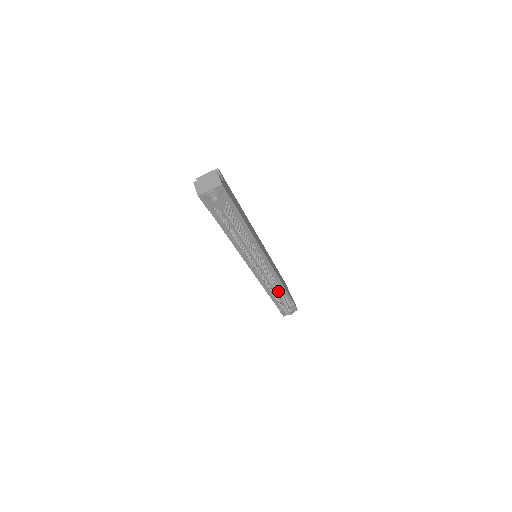
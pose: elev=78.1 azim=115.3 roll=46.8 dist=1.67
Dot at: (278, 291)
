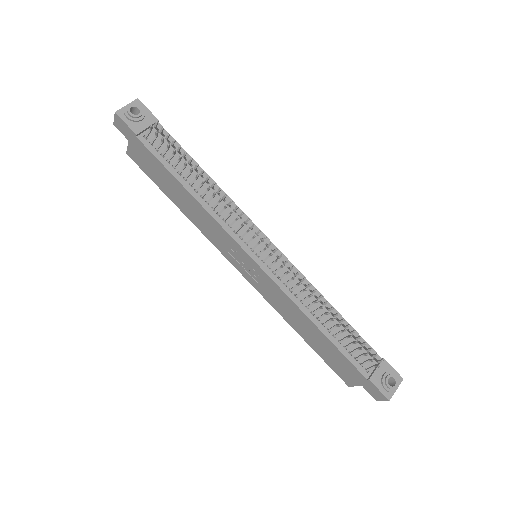
Dot at: (326, 309)
